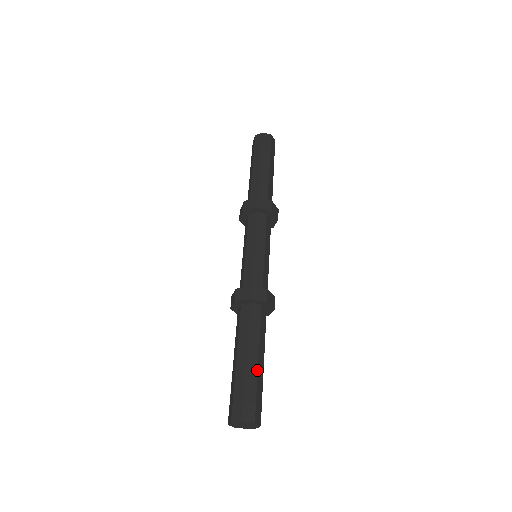
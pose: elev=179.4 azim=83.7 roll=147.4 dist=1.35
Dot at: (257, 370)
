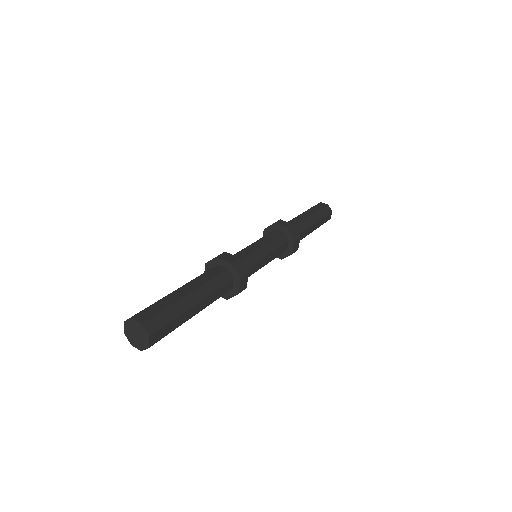
Dot at: (181, 297)
